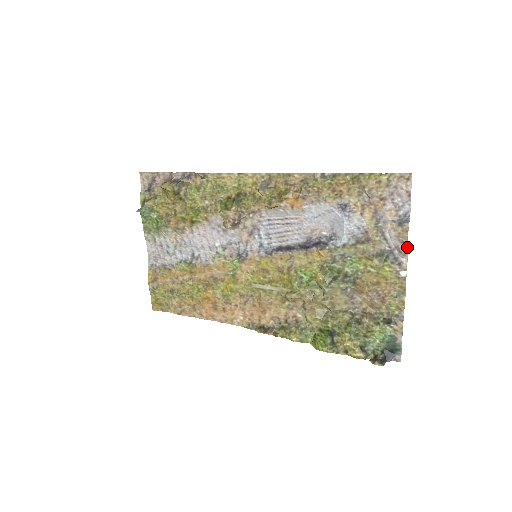
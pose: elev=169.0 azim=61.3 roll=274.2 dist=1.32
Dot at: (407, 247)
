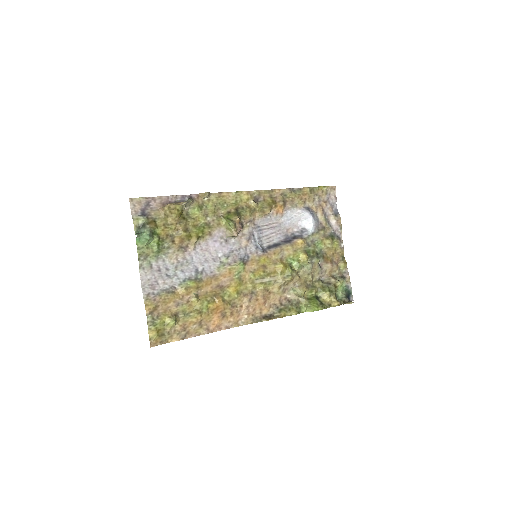
Dot at: occluded
